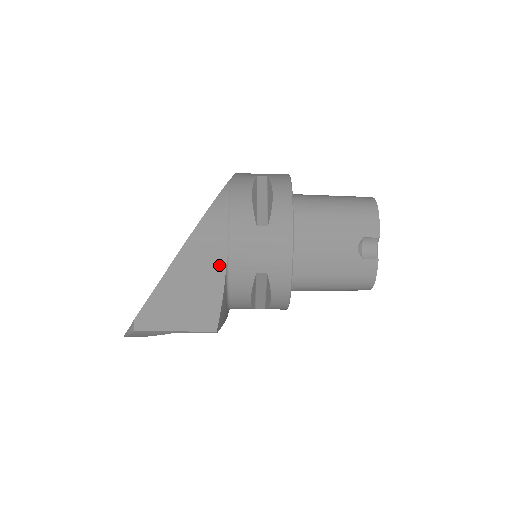
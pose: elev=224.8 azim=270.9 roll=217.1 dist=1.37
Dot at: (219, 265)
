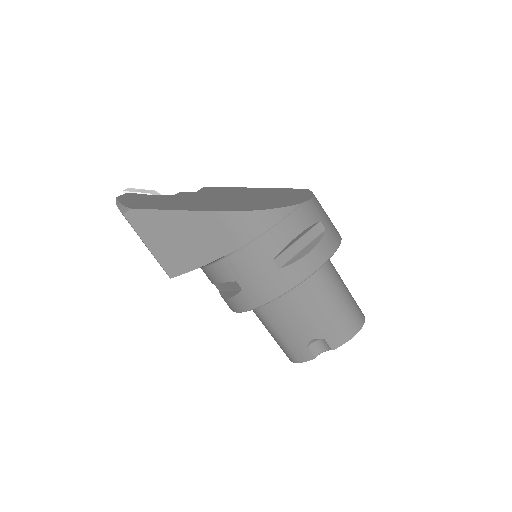
Dot at: (221, 250)
